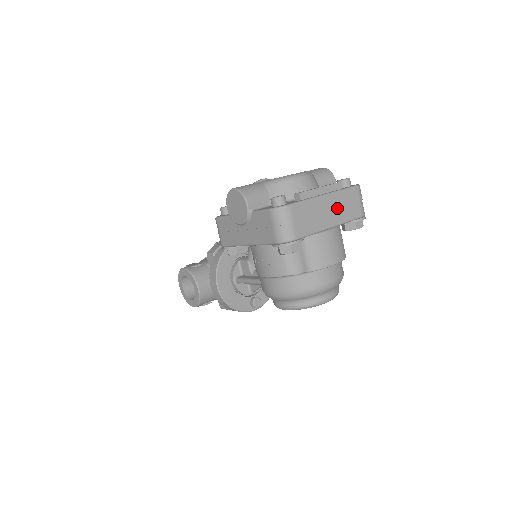
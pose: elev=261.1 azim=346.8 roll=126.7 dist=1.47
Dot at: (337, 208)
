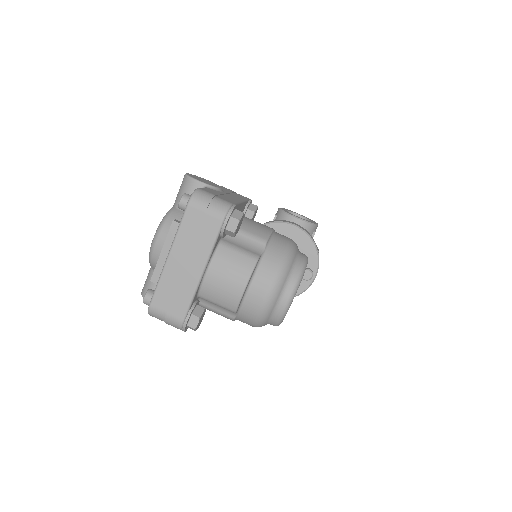
Dot at: (190, 250)
